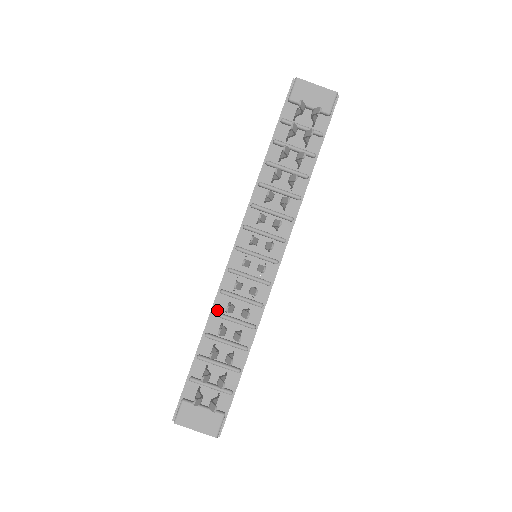
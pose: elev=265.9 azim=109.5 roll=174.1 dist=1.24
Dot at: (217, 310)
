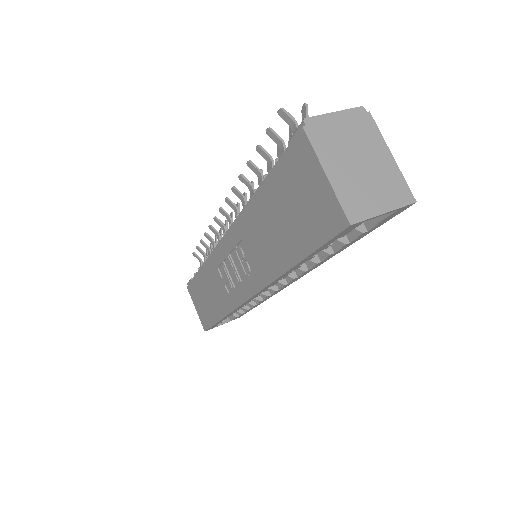
Dot at: occluded
